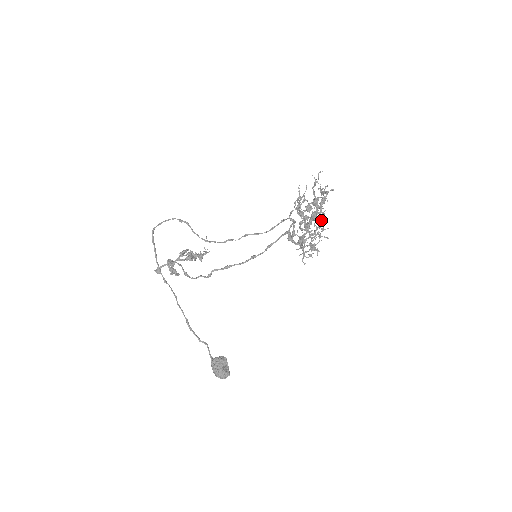
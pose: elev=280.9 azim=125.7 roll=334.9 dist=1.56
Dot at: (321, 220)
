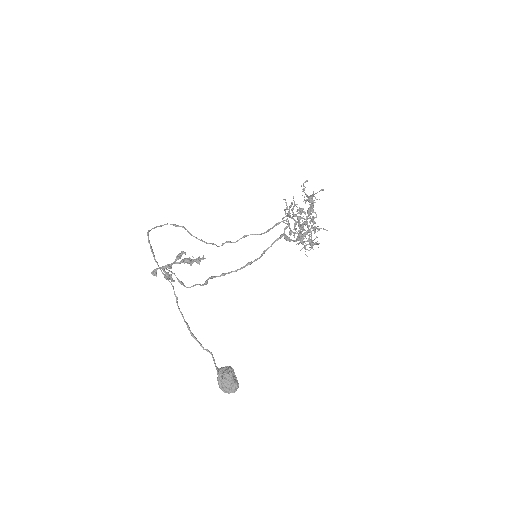
Dot at: occluded
